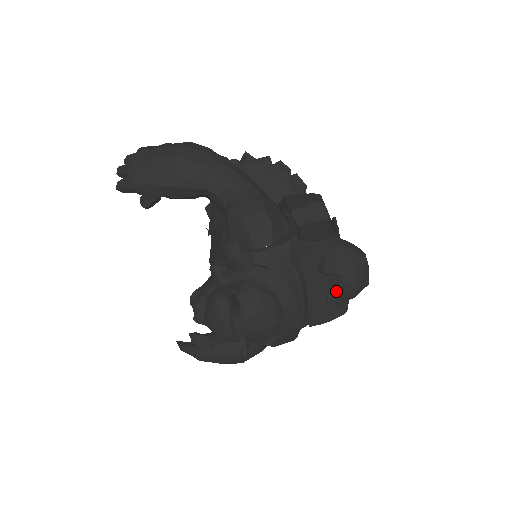
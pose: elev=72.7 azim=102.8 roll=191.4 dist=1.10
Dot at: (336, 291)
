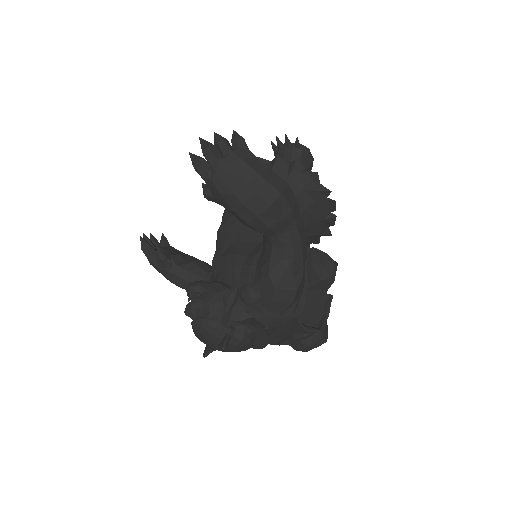
Dot at: (291, 344)
